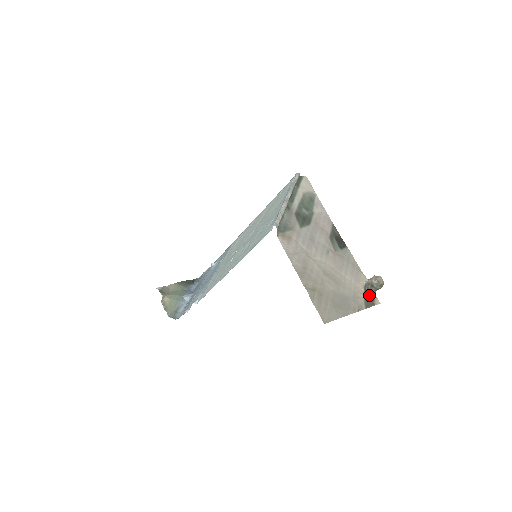
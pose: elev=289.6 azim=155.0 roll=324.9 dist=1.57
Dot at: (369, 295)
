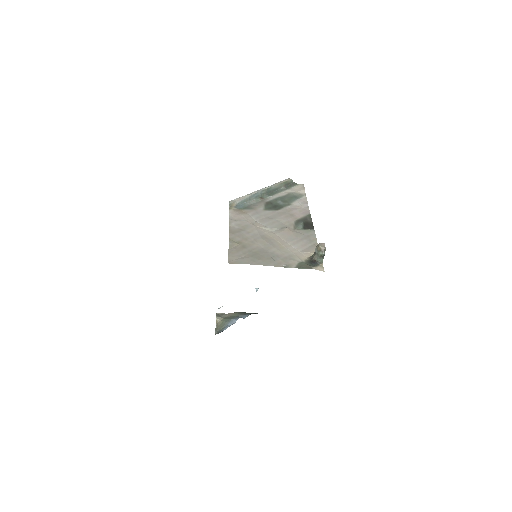
Dot at: (312, 262)
